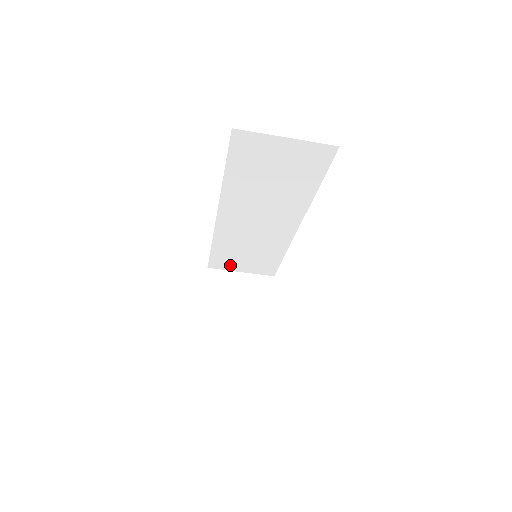
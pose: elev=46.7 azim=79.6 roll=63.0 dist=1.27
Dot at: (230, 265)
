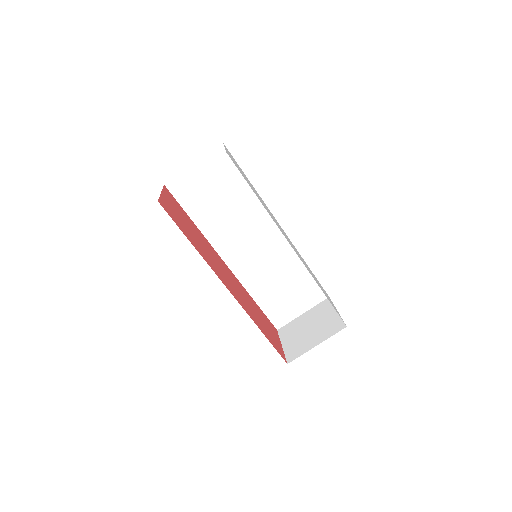
Dot at: (287, 312)
